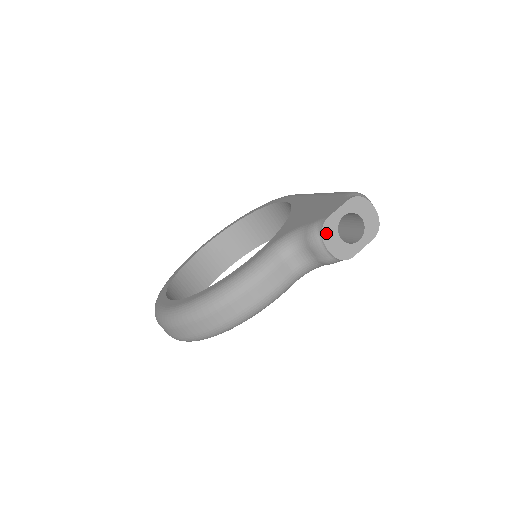
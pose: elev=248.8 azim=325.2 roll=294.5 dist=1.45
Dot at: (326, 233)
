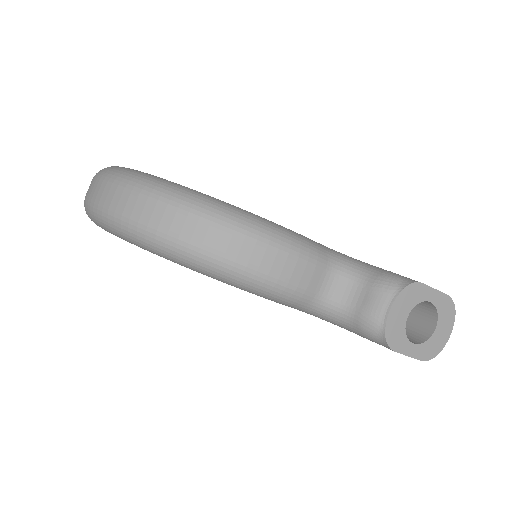
Dot at: (406, 294)
